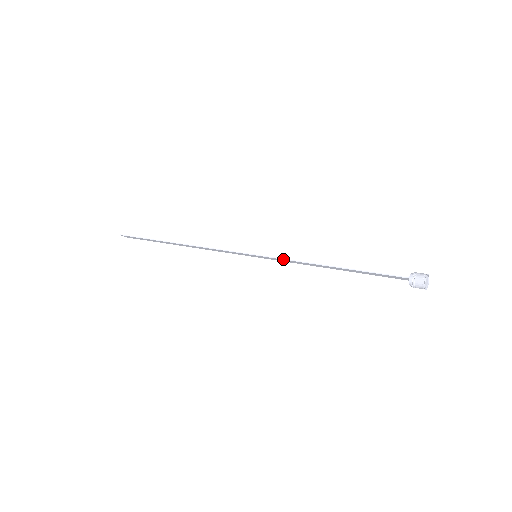
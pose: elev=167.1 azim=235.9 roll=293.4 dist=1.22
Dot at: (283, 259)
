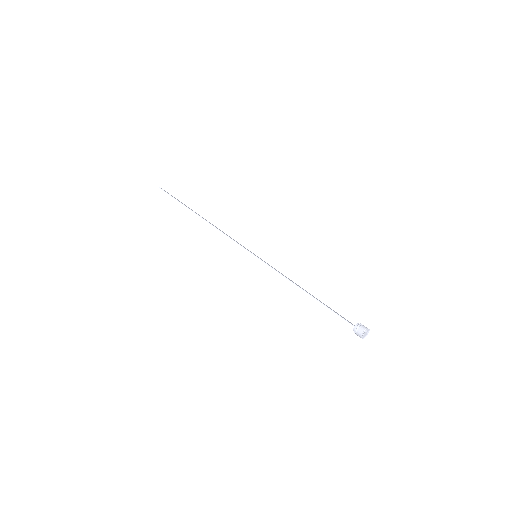
Dot at: (274, 269)
